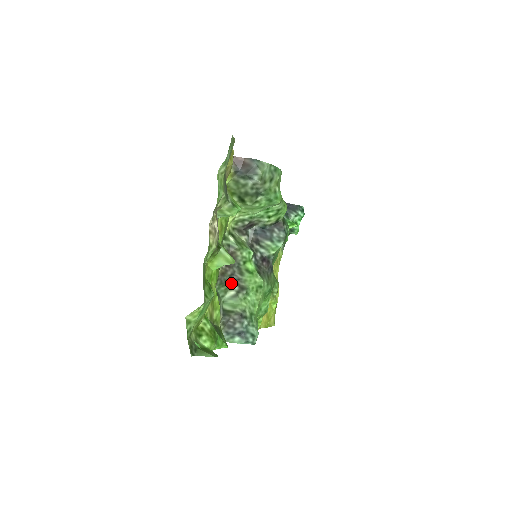
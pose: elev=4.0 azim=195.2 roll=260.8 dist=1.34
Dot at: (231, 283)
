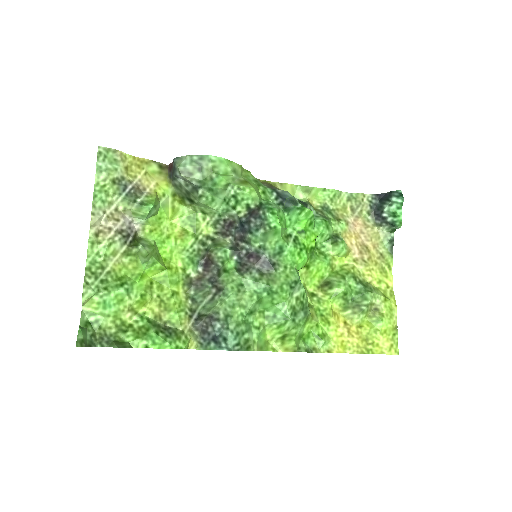
Dot at: (210, 287)
